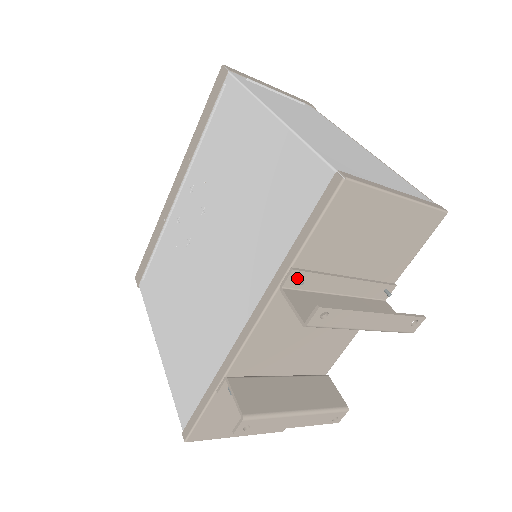
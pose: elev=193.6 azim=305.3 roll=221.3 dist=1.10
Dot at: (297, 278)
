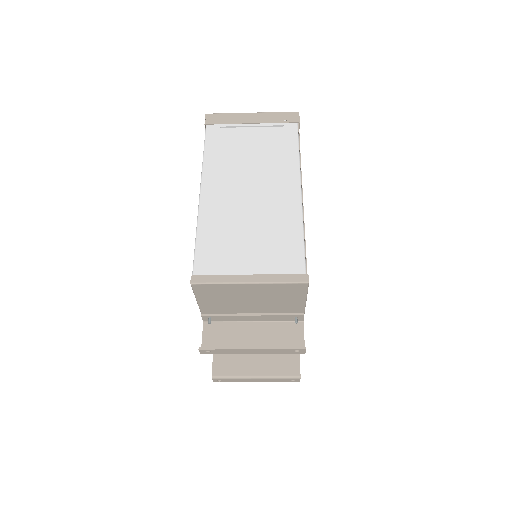
Dot at: (208, 319)
